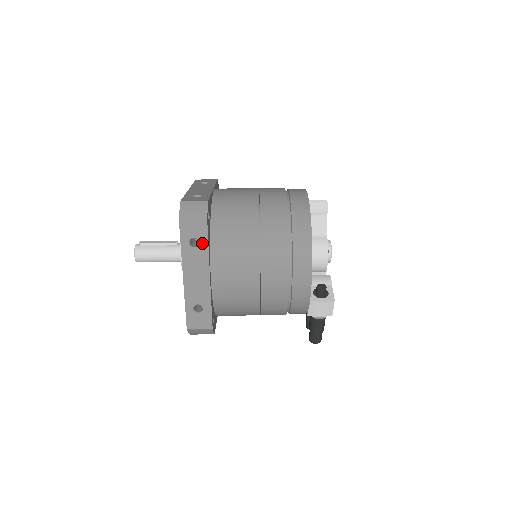
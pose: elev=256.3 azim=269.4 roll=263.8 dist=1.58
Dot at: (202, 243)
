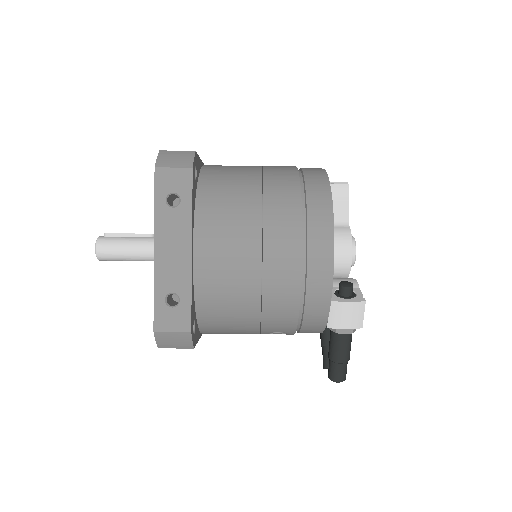
Dot at: (184, 200)
